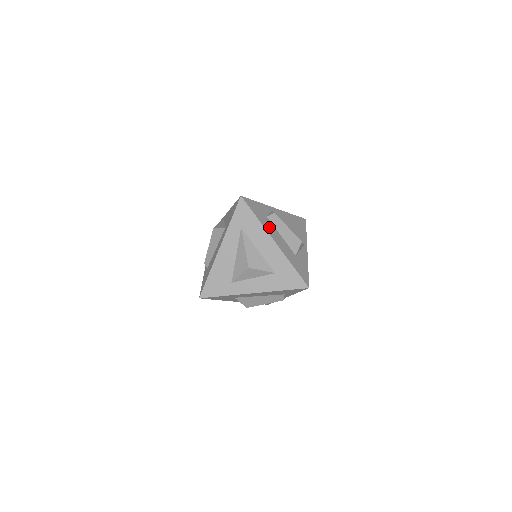
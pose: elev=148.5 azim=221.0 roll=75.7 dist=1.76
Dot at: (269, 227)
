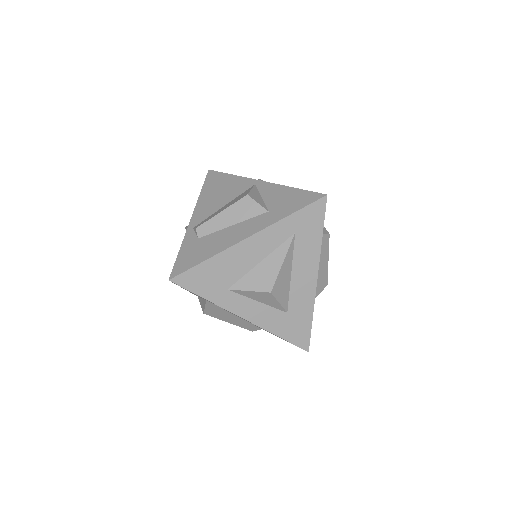
Dot at: occluded
